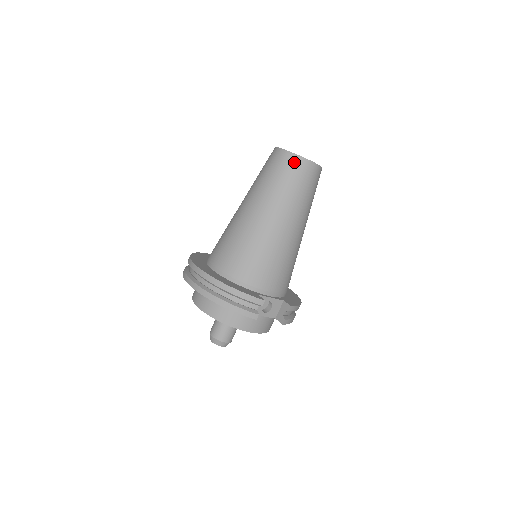
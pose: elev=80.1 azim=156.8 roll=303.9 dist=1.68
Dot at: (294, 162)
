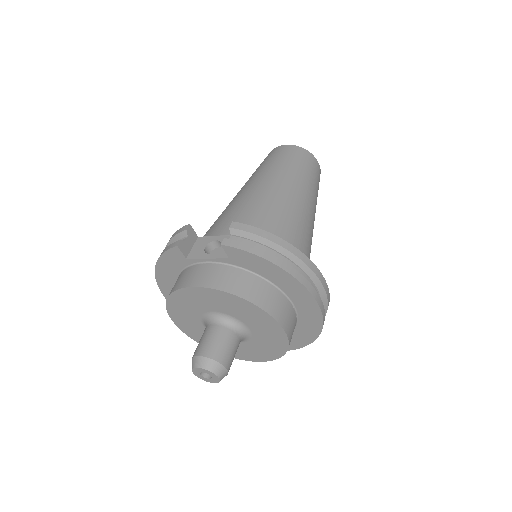
Dot at: occluded
